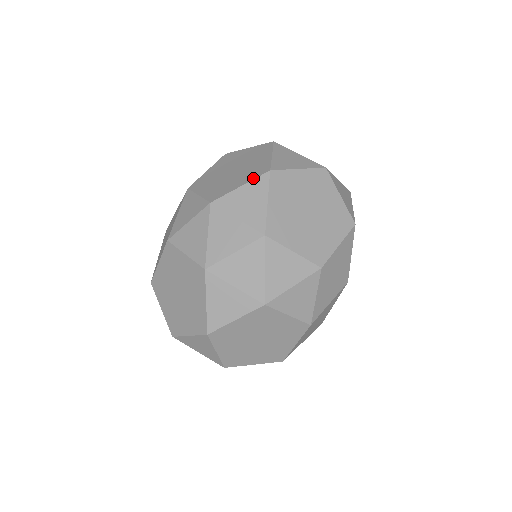
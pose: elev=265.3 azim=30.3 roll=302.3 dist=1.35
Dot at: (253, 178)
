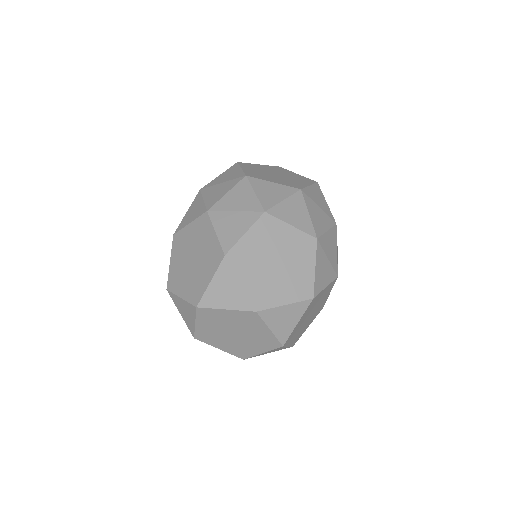
Dot at: (227, 170)
